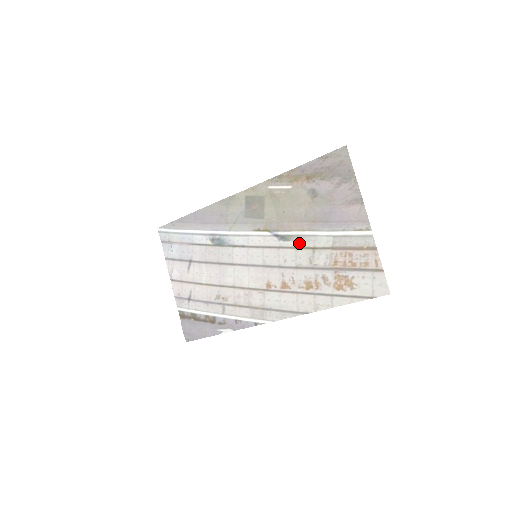
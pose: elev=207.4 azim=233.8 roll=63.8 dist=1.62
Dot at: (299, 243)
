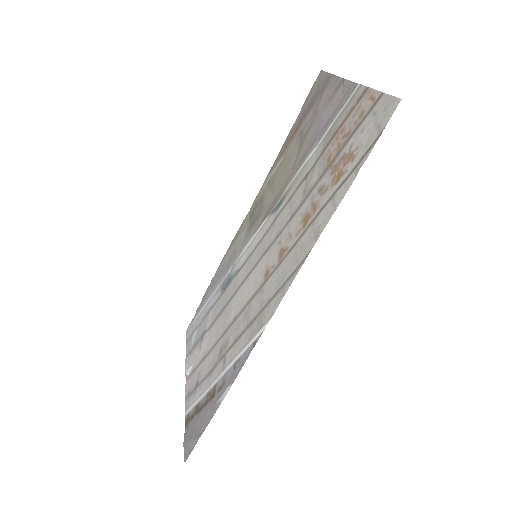
Dot at: (292, 190)
